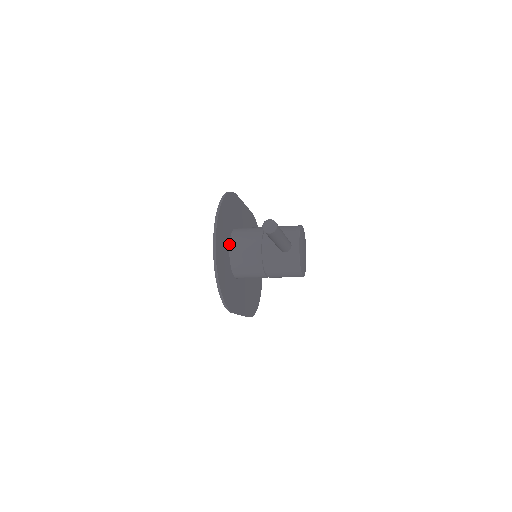
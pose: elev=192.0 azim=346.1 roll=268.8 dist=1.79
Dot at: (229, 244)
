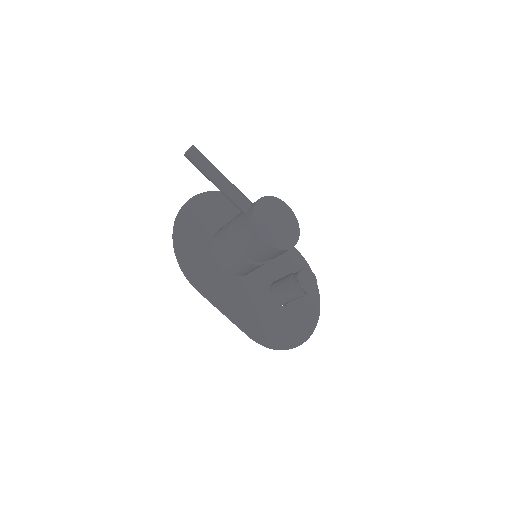
Dot at: occluded
